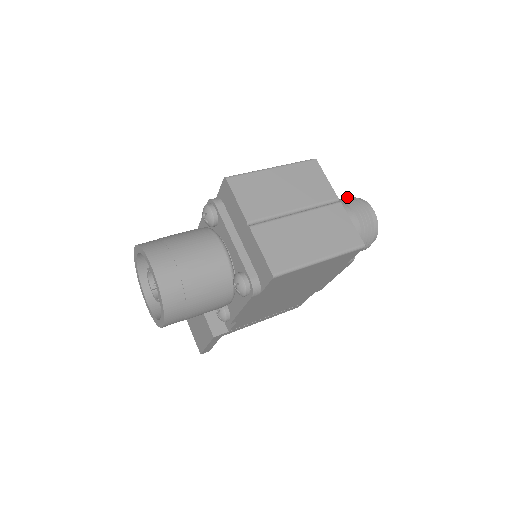
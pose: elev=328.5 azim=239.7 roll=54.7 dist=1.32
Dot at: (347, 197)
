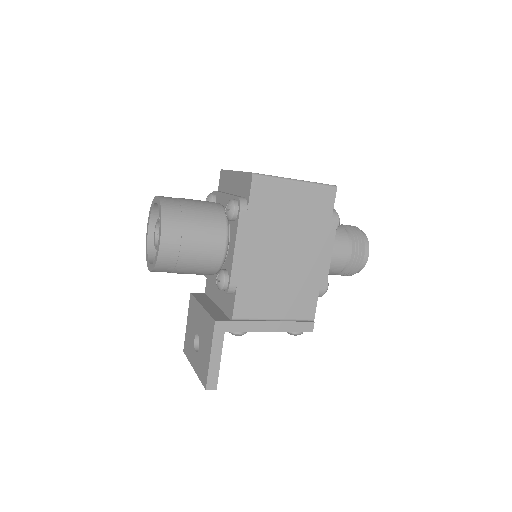
Dot at: occluded
